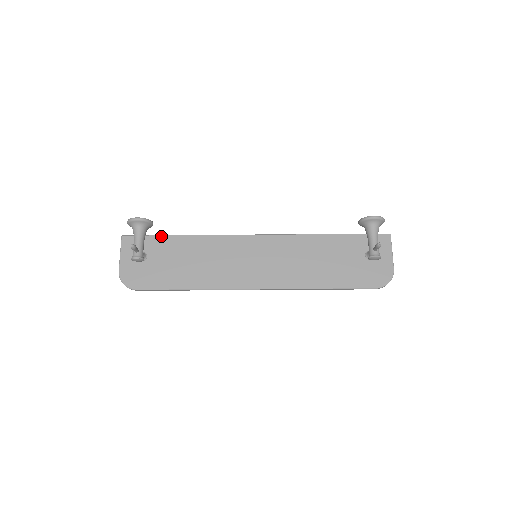
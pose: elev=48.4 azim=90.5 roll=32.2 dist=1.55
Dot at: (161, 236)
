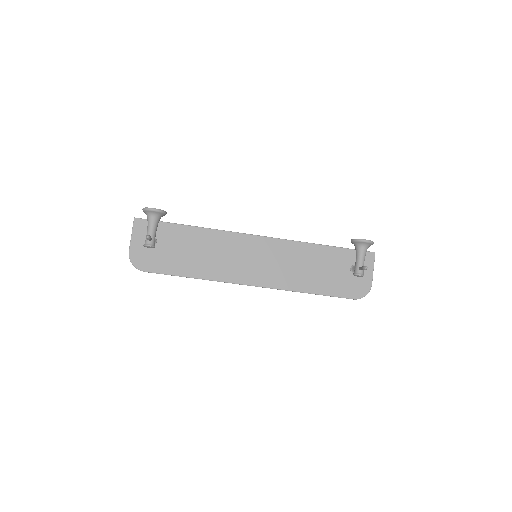
Dot at: (171, 224)
